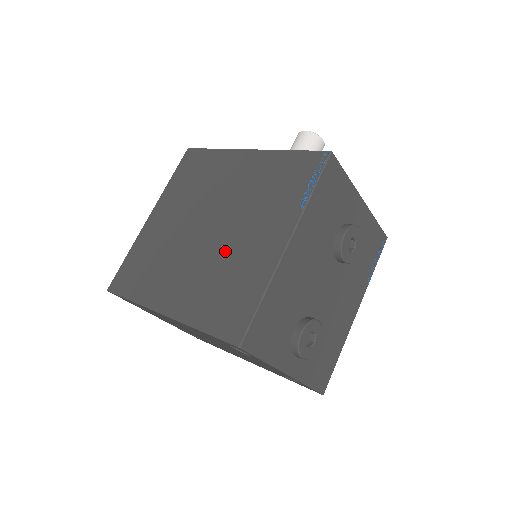
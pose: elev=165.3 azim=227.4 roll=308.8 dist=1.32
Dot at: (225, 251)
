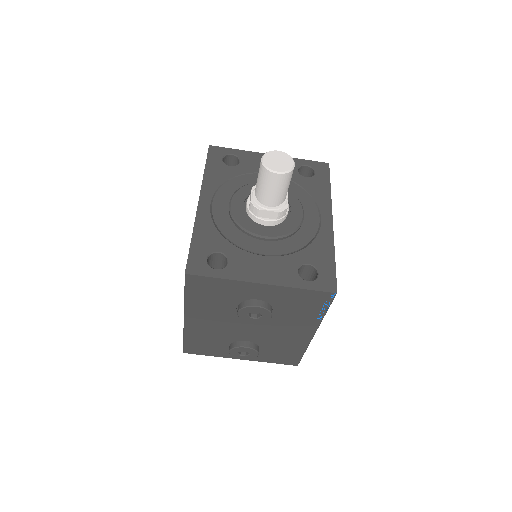
Dot at: occluded
